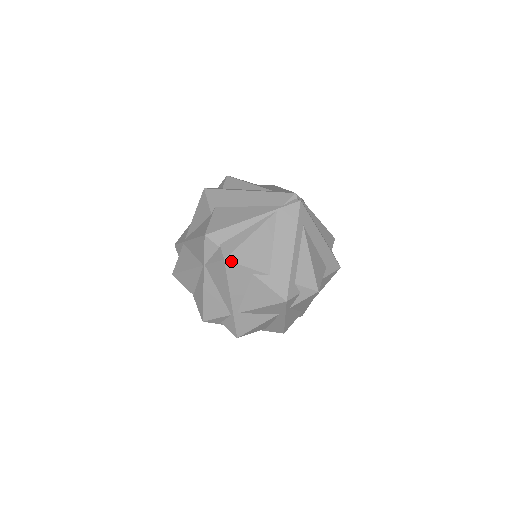
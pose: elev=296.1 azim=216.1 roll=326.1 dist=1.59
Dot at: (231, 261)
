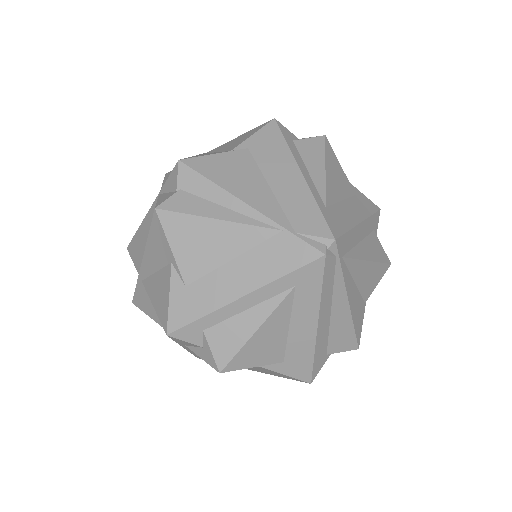
Dot at: (160, 219)
